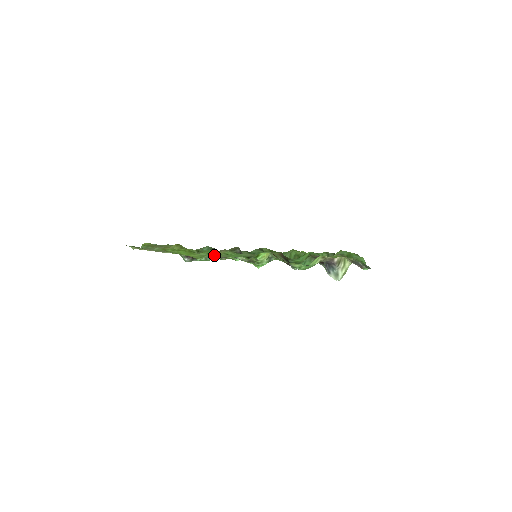
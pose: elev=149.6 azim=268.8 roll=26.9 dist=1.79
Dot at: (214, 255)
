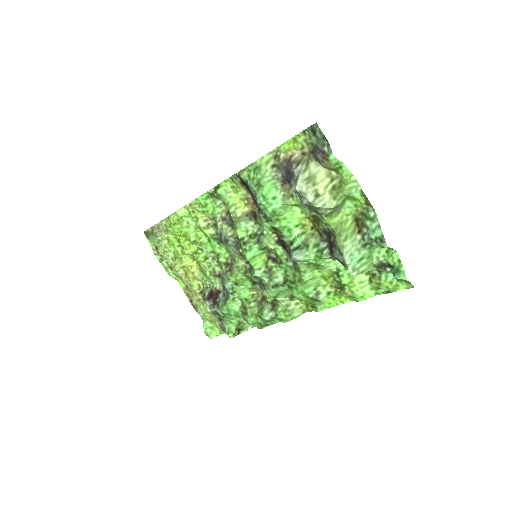
Dot at: (189, 206)
